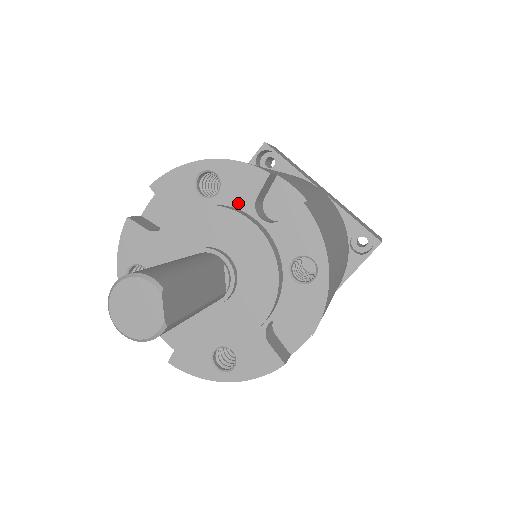
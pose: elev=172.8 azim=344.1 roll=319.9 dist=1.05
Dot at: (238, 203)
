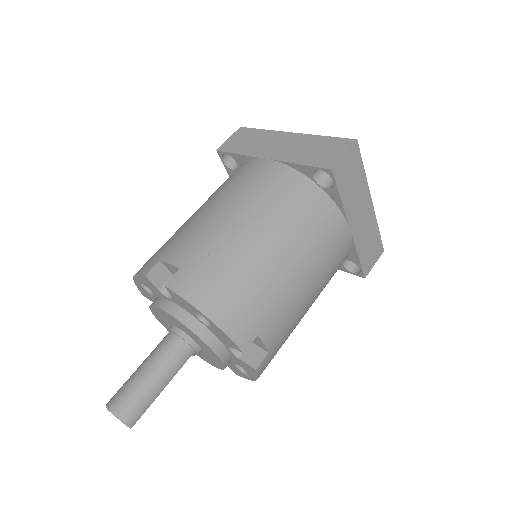
Dot at: (219, 338)
